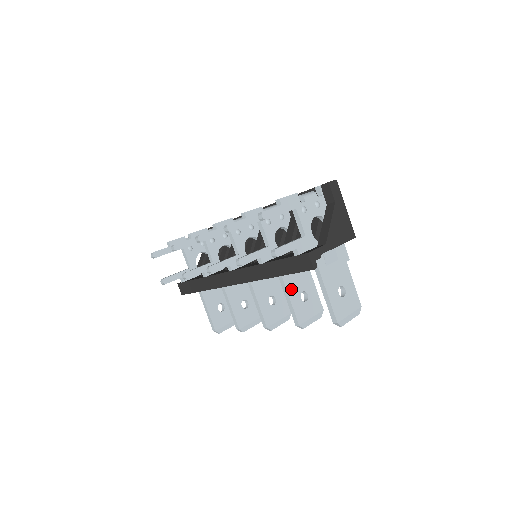
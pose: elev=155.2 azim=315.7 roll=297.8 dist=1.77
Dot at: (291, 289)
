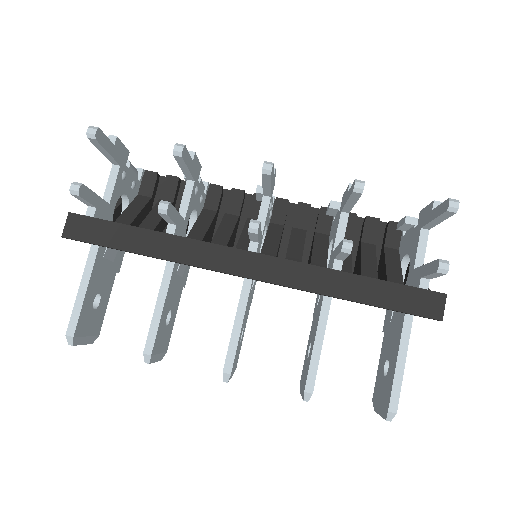
Dot at: occluded
